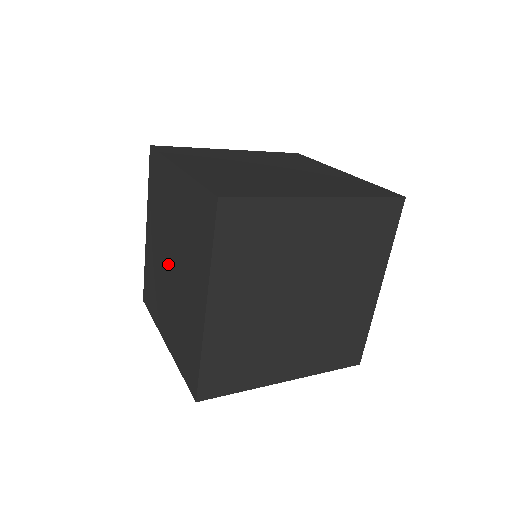
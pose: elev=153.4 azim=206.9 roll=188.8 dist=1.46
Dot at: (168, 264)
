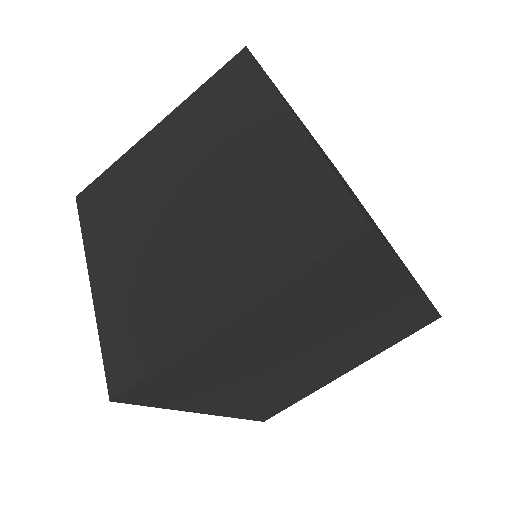
Dot at: occluded
